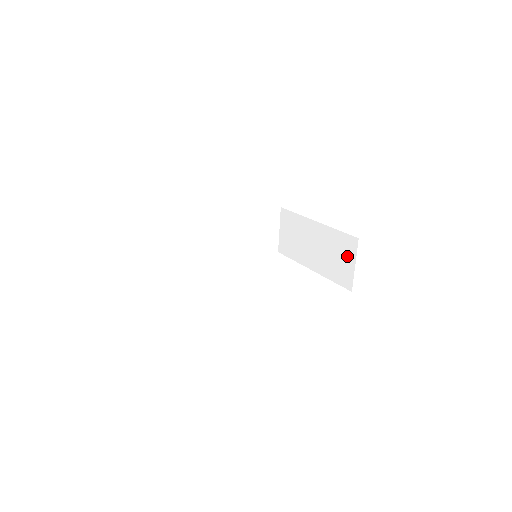
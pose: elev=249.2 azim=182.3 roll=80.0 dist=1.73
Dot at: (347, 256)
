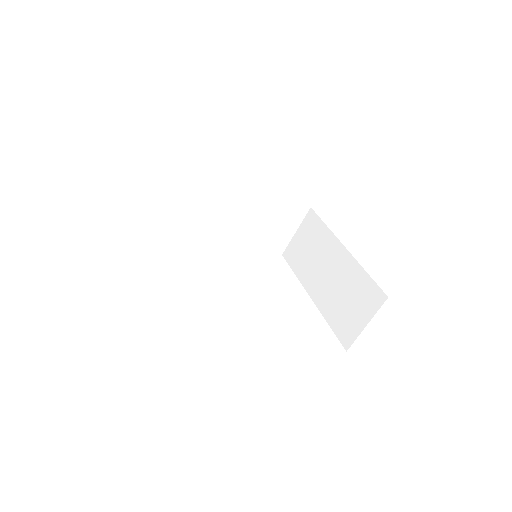
Dot at: (362, 309)
